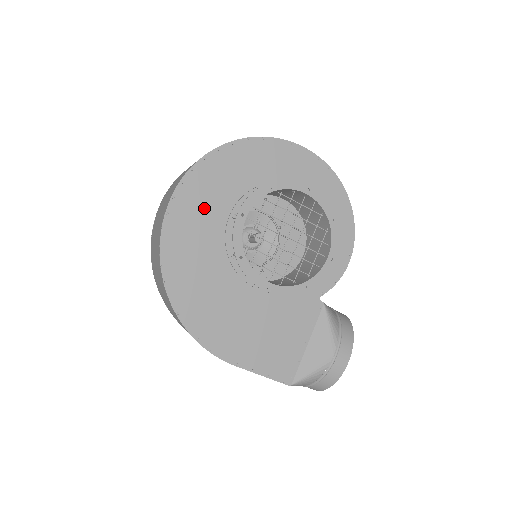
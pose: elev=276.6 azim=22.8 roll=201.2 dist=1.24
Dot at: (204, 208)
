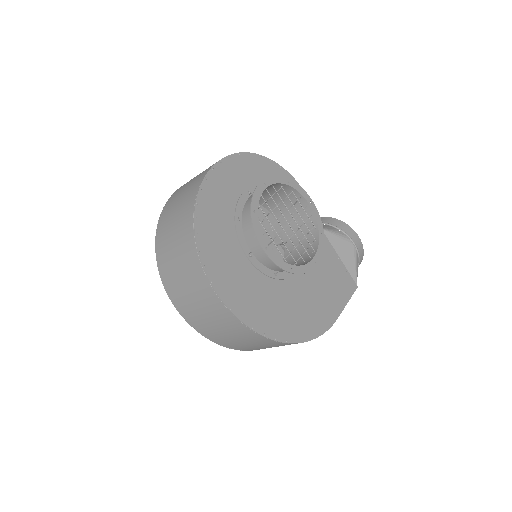
Dot at: (236, 275)
